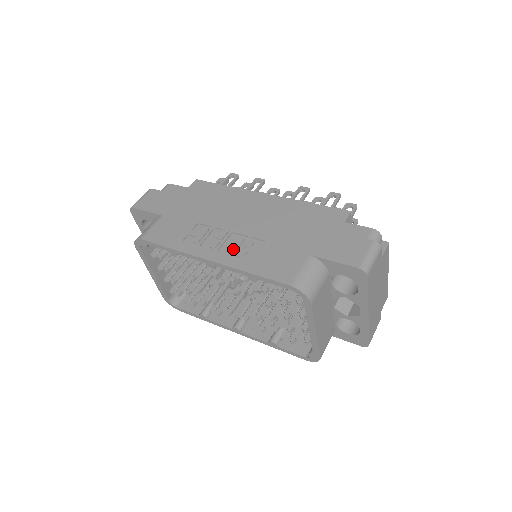
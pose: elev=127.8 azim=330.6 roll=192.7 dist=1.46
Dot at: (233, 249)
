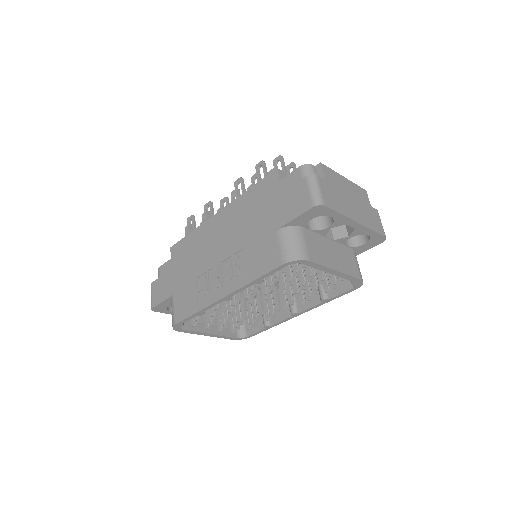
Dot at: (230, 275)
